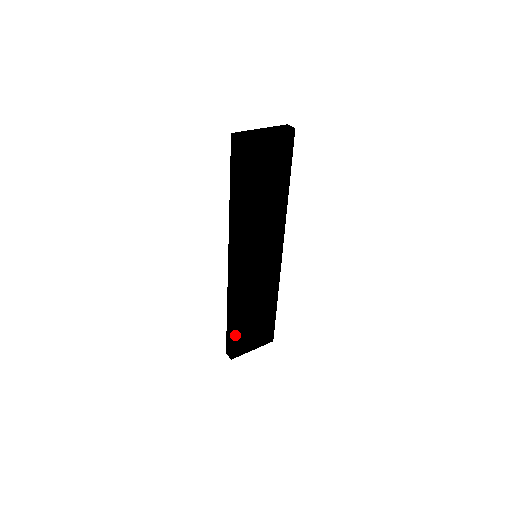
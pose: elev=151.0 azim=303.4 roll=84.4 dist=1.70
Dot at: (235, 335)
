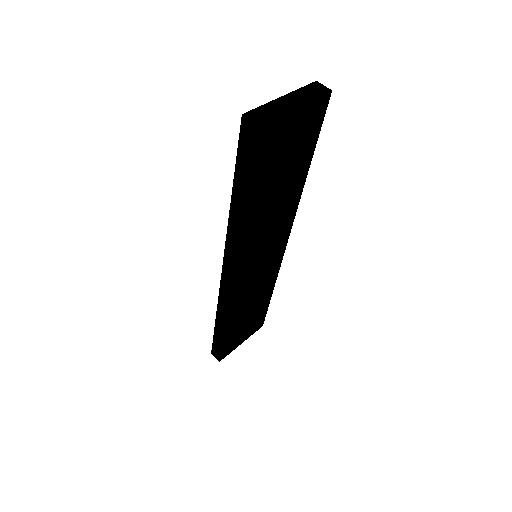
Dot at: (226, 340)
